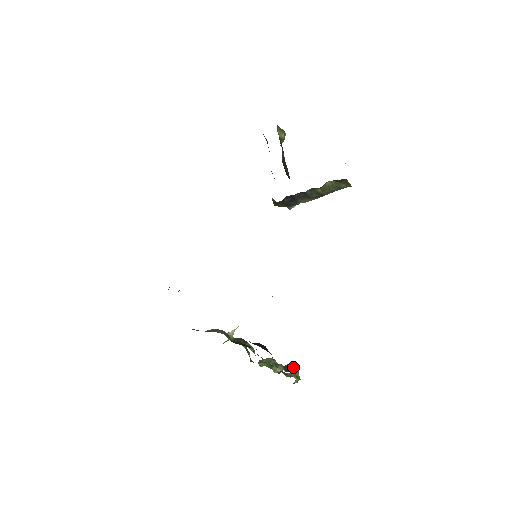
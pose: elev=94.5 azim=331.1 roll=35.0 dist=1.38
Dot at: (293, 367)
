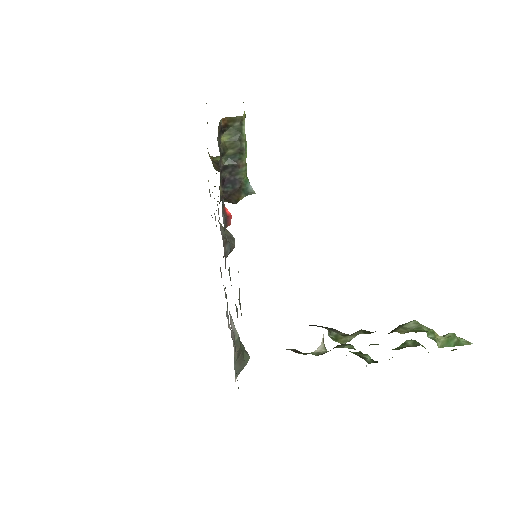
Dot at: (405, 325)
